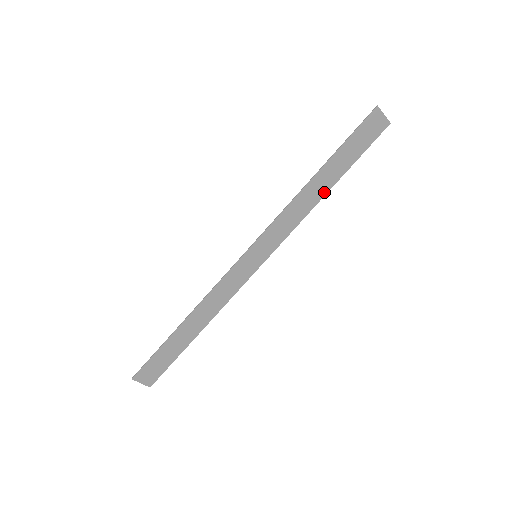
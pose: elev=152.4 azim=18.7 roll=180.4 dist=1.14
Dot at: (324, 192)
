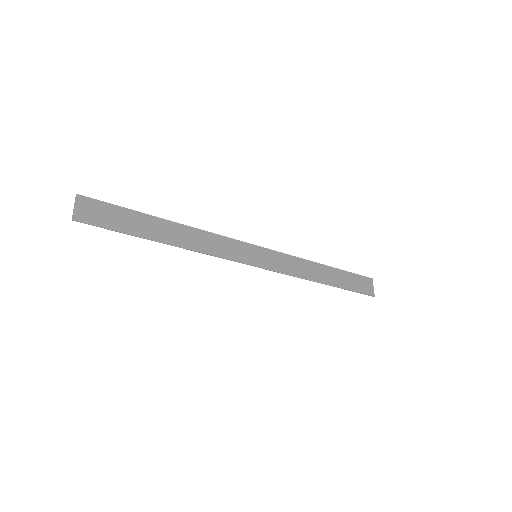
Dot at: (321, 281)
